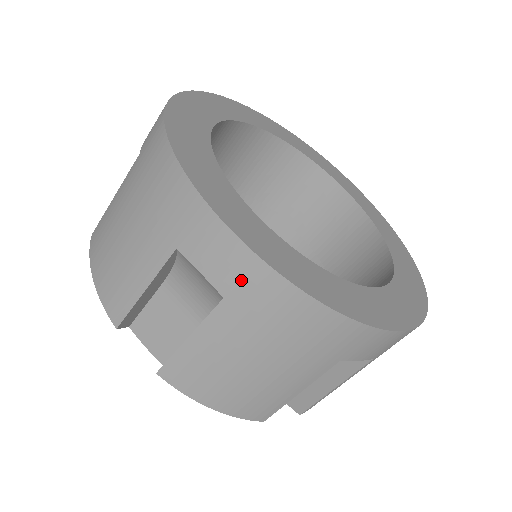
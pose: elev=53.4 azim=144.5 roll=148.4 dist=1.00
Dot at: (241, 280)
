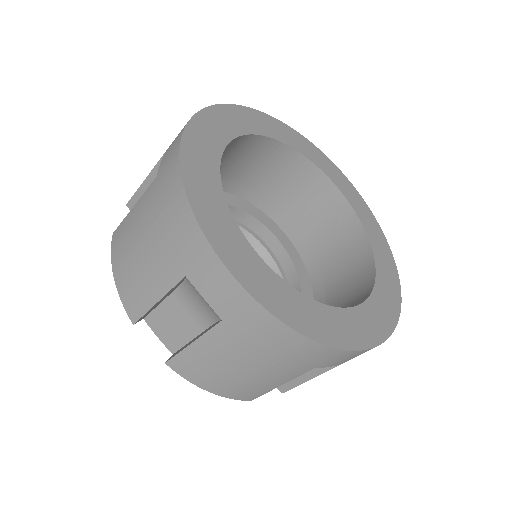
Dot at: occluded
